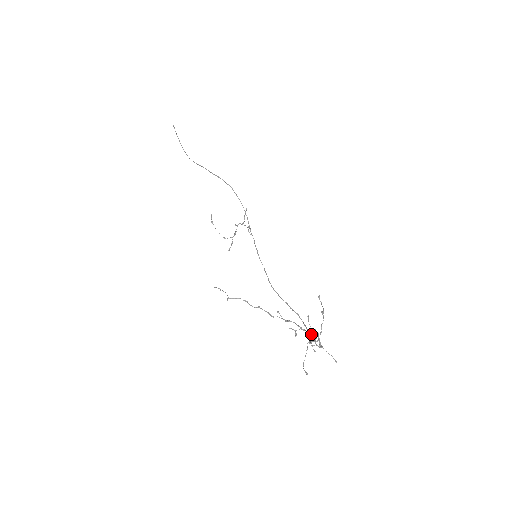
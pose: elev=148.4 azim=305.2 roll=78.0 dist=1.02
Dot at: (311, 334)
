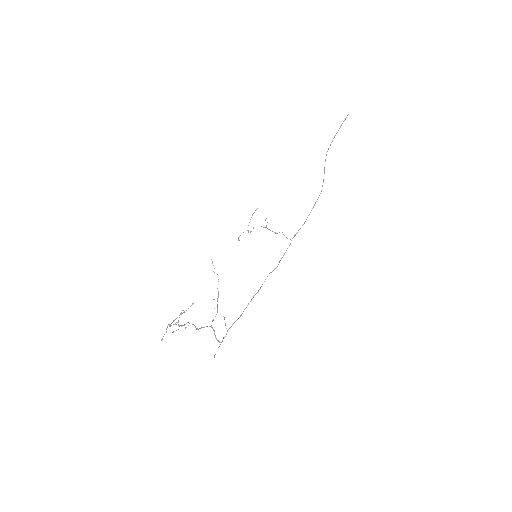
Dot at: (193, 324)
